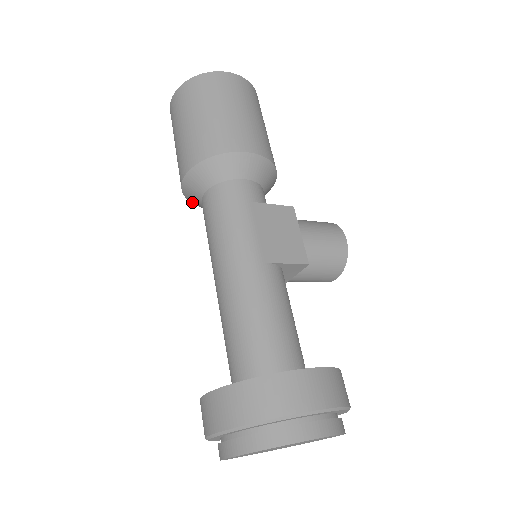
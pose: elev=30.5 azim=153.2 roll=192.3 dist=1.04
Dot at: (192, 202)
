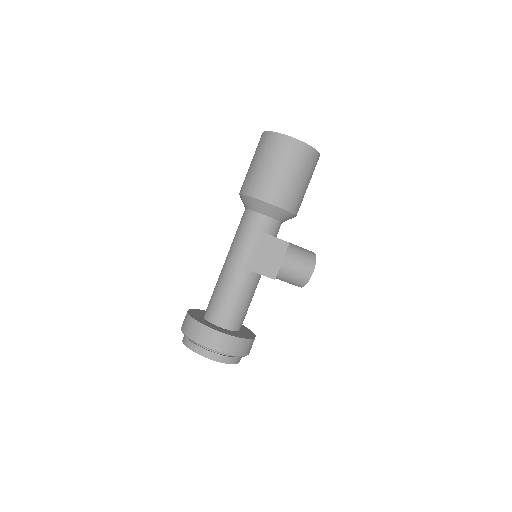
Dot at: occluded
